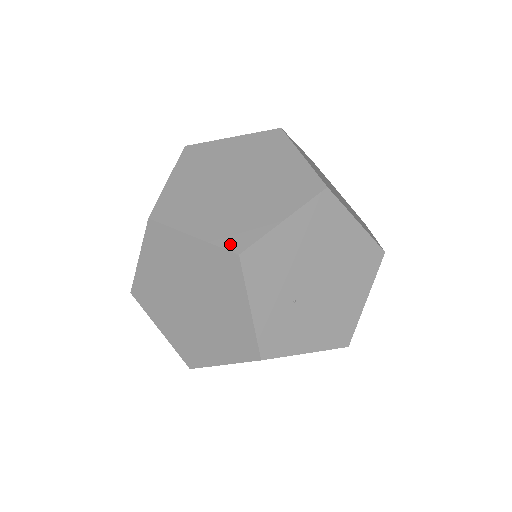
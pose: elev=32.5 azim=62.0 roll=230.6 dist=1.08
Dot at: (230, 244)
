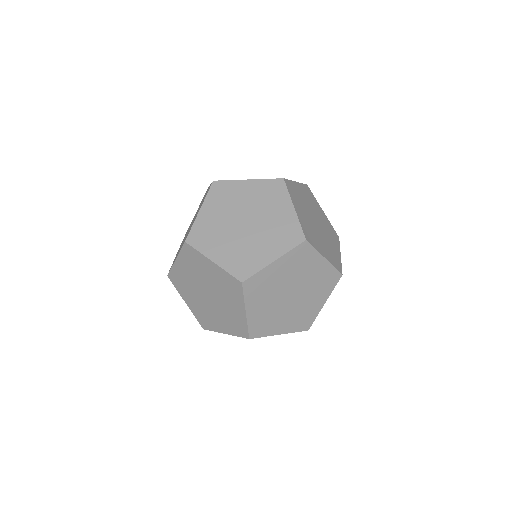
Dot at: (253, 331)
